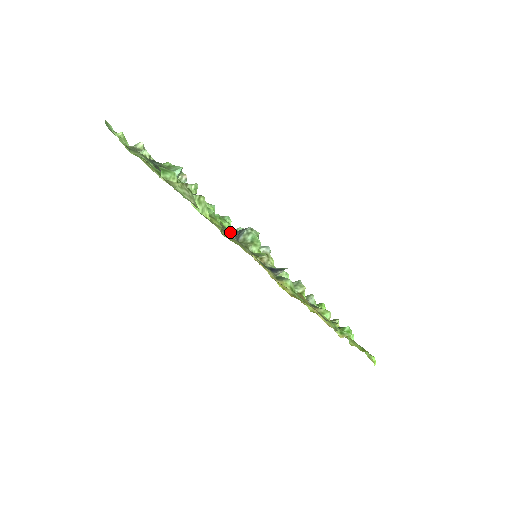
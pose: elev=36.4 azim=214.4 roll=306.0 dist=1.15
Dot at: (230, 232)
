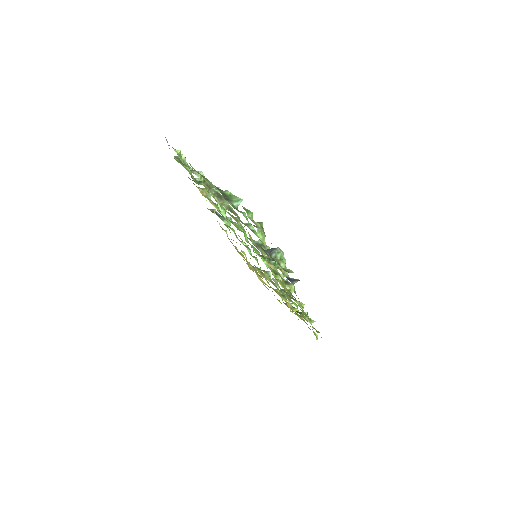
Dot at: occluded
